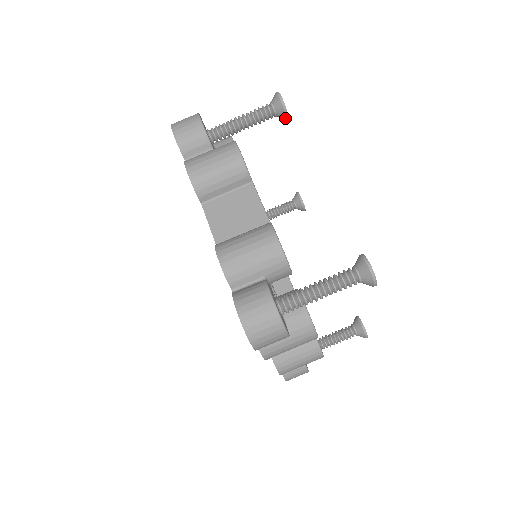
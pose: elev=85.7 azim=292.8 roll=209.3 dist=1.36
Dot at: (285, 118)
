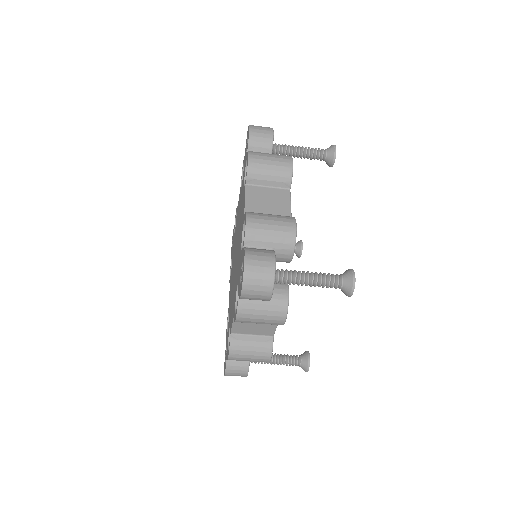
Dot at: occluded
